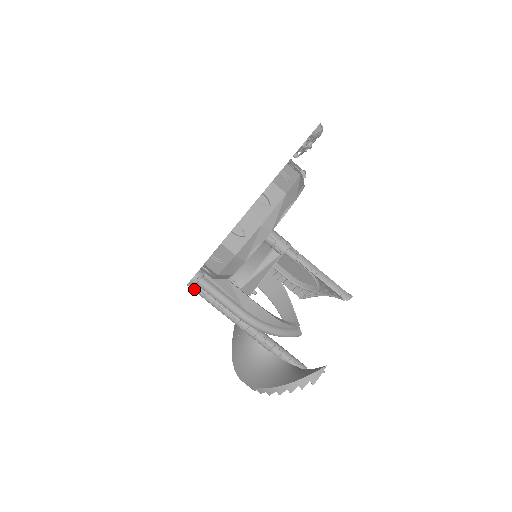
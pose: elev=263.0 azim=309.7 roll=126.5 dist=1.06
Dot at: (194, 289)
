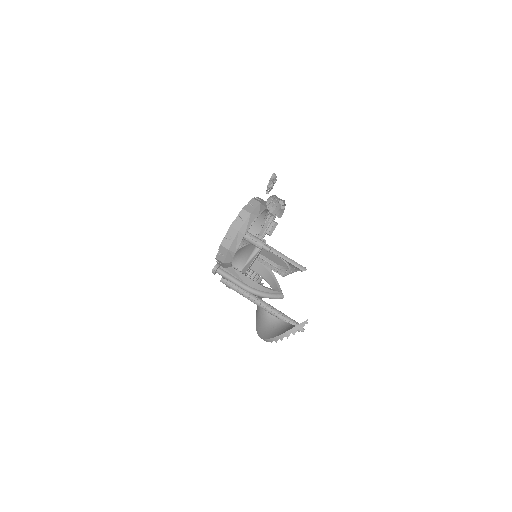
Dot at: (224, 283)
